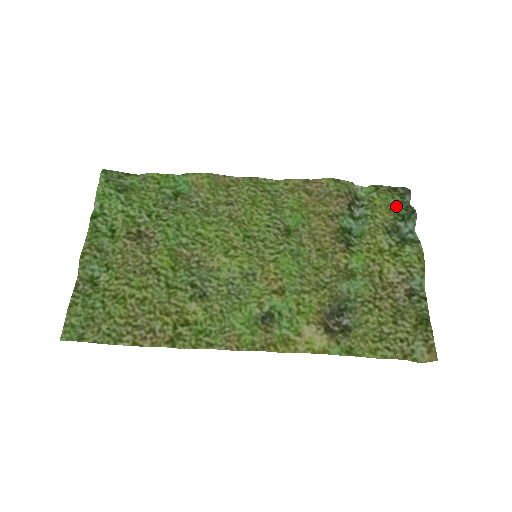
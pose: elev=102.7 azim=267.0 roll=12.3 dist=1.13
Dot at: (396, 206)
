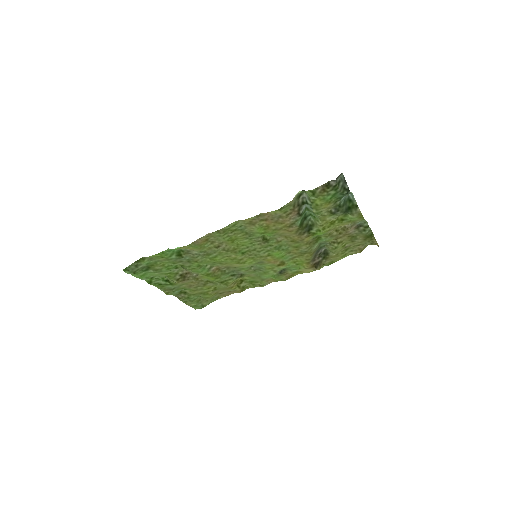
Dot at: (333, 197)
